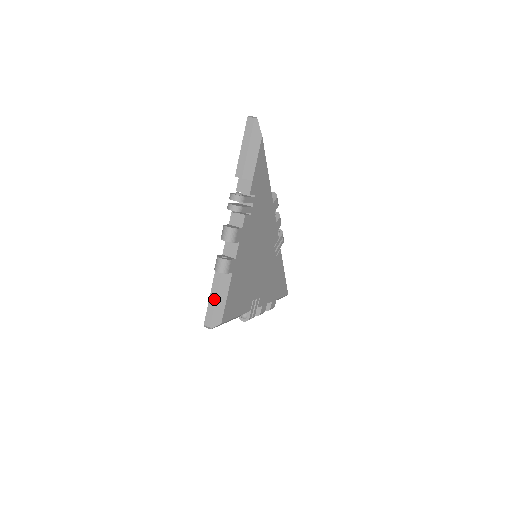
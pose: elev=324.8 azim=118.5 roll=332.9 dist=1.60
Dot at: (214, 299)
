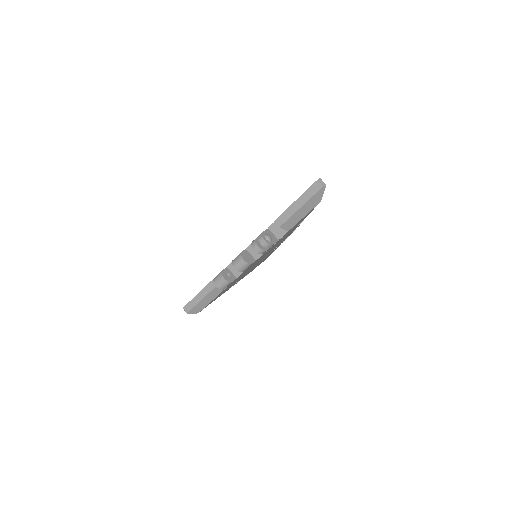
Dot at: (201, 297)
